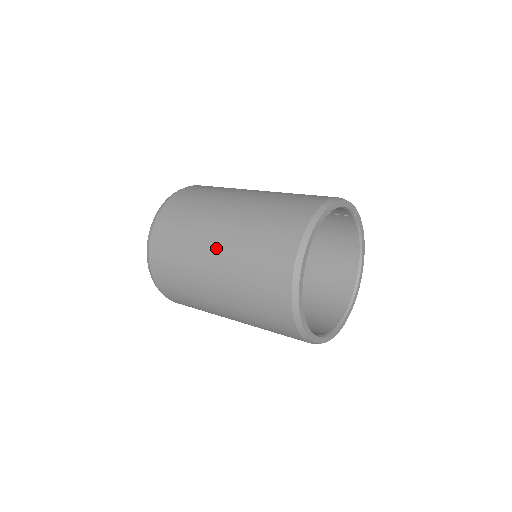
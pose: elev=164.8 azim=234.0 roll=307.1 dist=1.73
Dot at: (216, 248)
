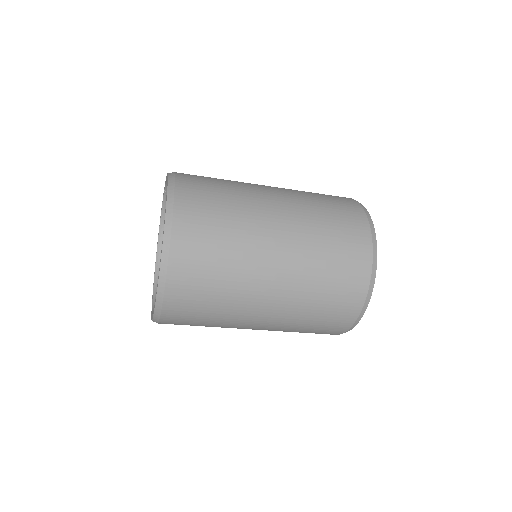
Dot at: (281, 249)
